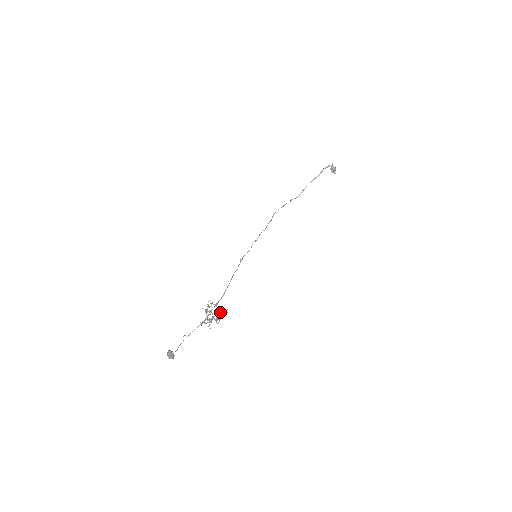
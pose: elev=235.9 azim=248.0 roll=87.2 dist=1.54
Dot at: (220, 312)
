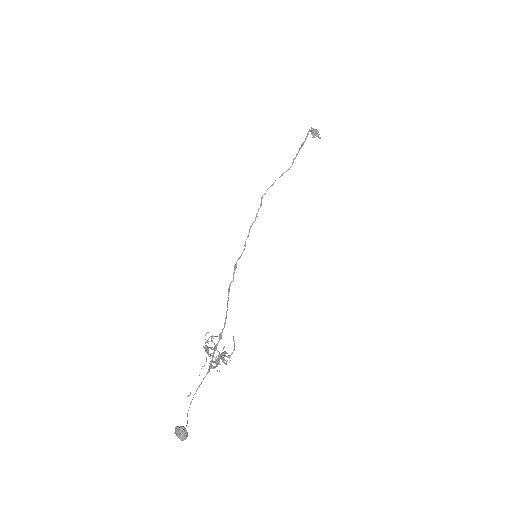
Dot at: occluded
